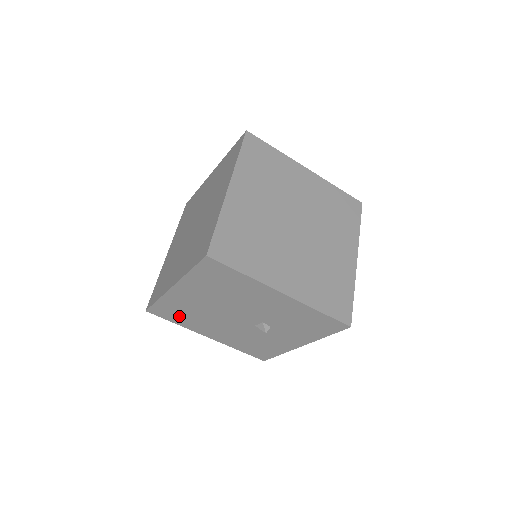
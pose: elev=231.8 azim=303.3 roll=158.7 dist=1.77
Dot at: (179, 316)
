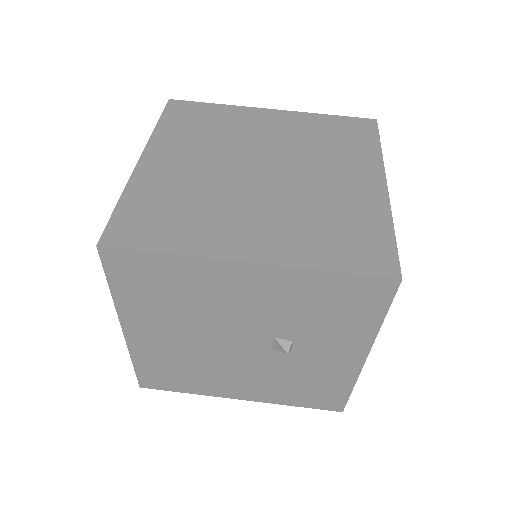
Dot at: (178, 378)
